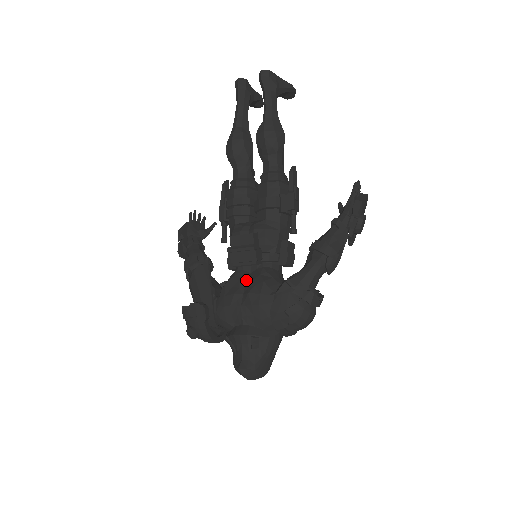
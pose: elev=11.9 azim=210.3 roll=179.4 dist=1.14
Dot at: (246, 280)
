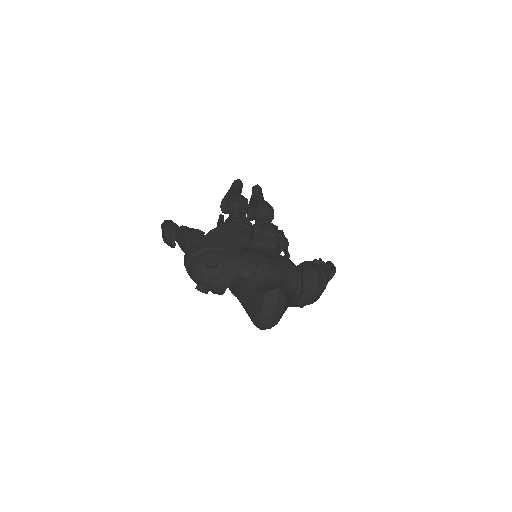
Dot at: occluded
